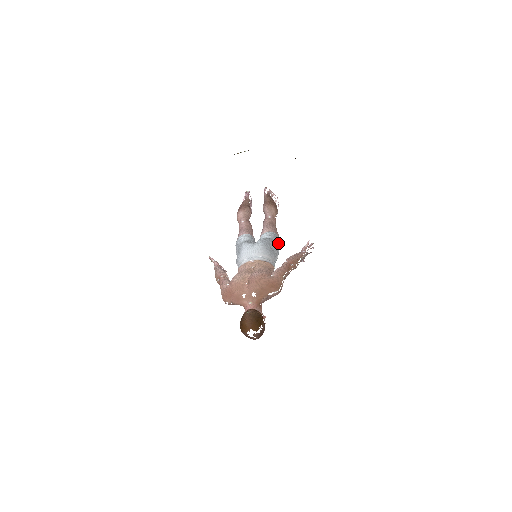
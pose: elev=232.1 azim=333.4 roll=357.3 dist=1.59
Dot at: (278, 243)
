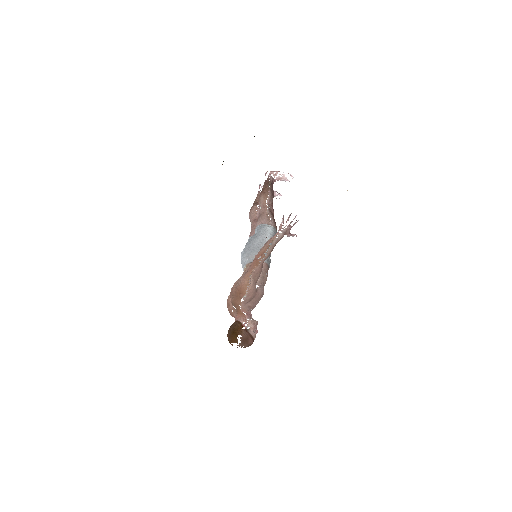
Dot at: (266, 233)
